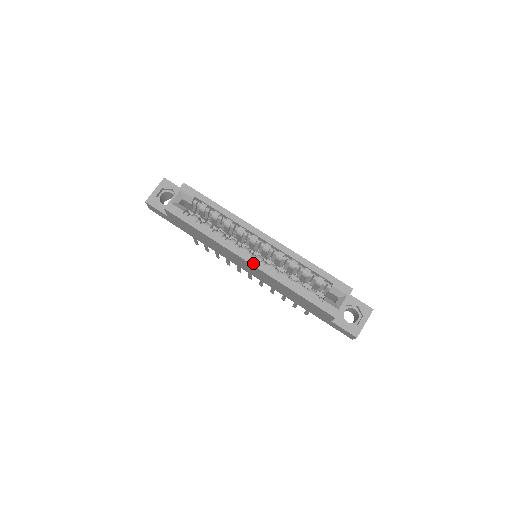
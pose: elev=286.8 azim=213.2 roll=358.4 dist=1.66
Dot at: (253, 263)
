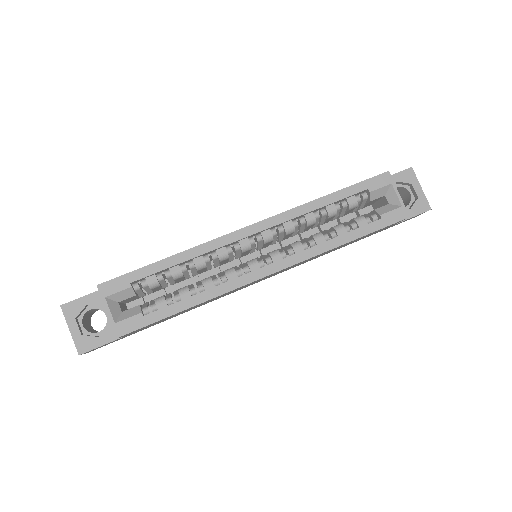
Dot at: (278, 268)
